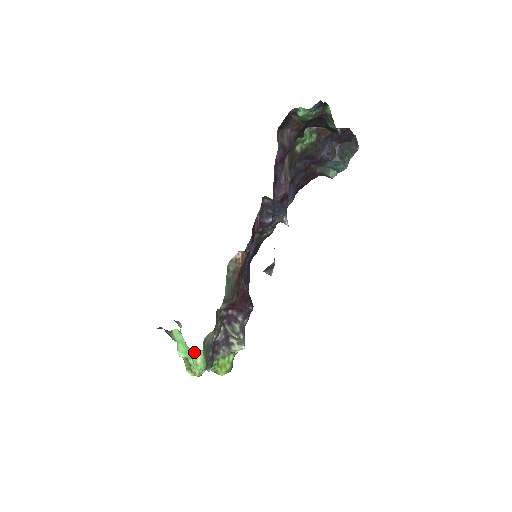
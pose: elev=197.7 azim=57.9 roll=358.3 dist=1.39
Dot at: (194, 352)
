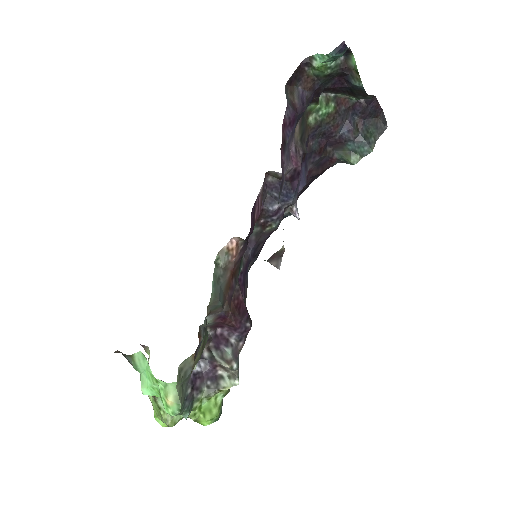
Dot at: (164, 386)
